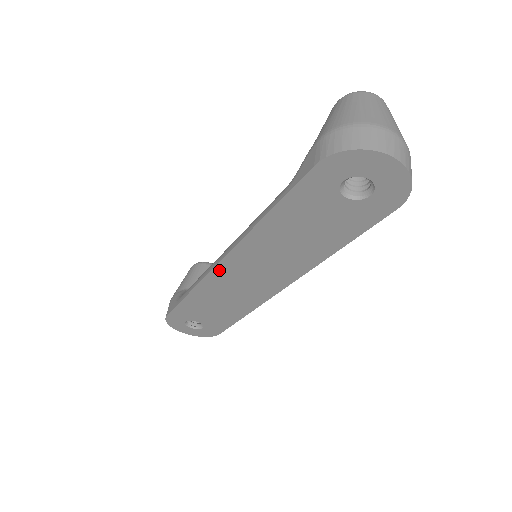
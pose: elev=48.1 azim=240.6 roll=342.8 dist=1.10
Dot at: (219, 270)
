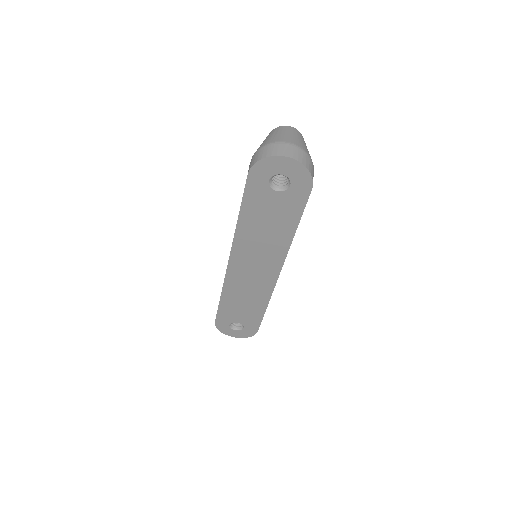
Dot at: (231, 270)
